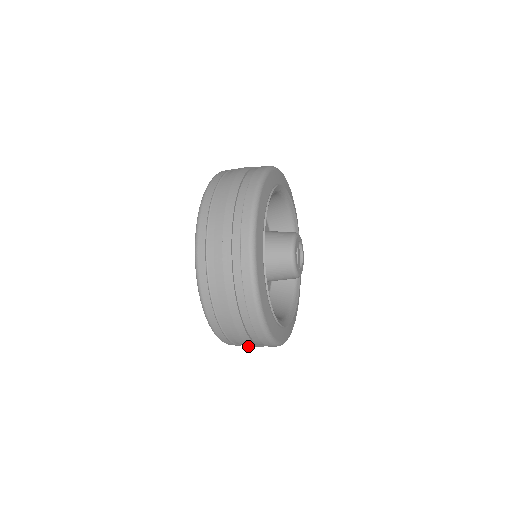
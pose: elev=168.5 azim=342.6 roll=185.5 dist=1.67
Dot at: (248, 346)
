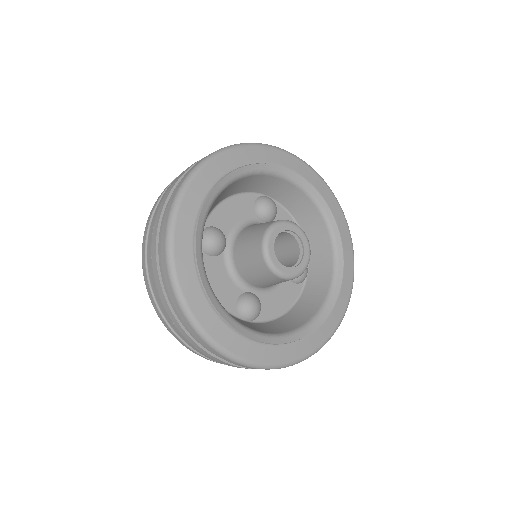
Dot at: (192, 345)
